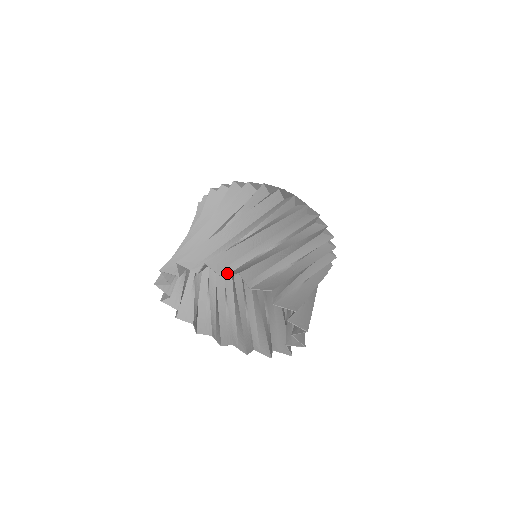
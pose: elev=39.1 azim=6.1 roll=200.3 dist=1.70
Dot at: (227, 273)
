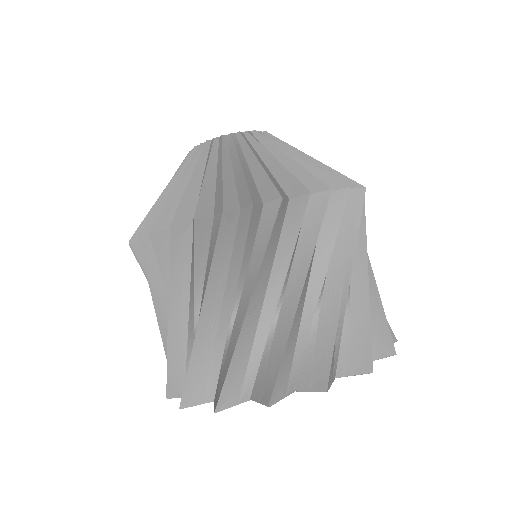
Dot at: occluded
